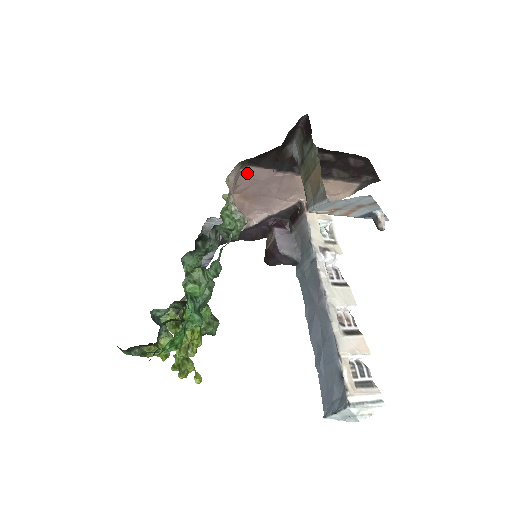
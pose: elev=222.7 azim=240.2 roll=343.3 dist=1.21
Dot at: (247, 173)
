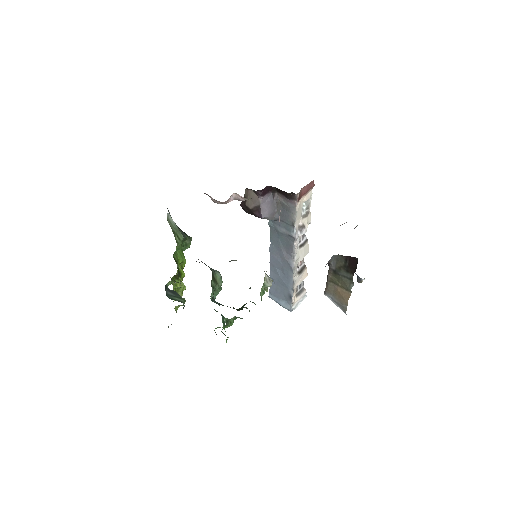
Dot at: occluded
